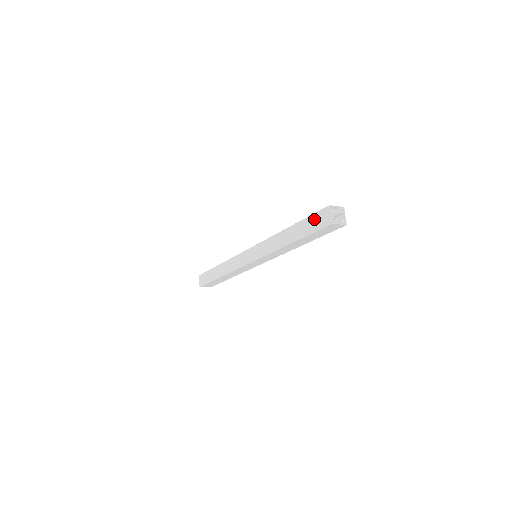
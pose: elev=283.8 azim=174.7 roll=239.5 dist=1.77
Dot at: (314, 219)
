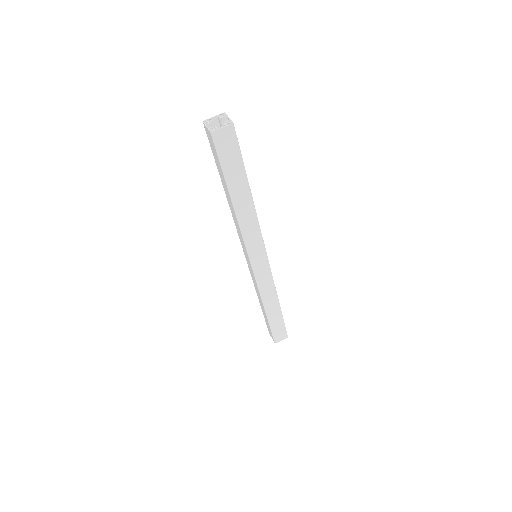
Dot at: (213, 151)
